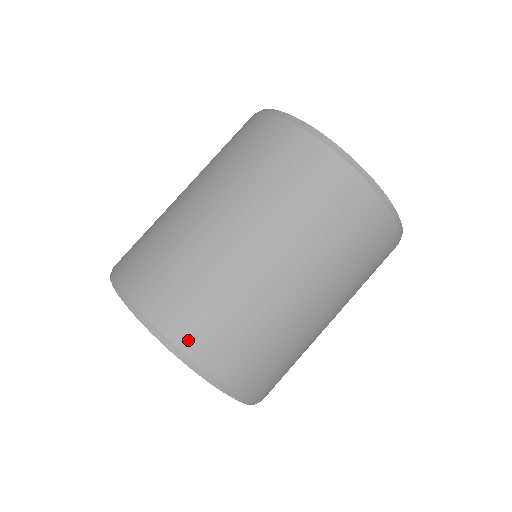
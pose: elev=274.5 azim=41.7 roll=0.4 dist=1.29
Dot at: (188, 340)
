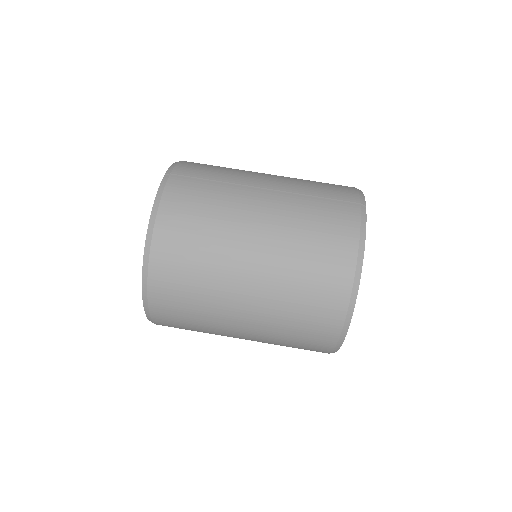
Dot at: (158, 310)
